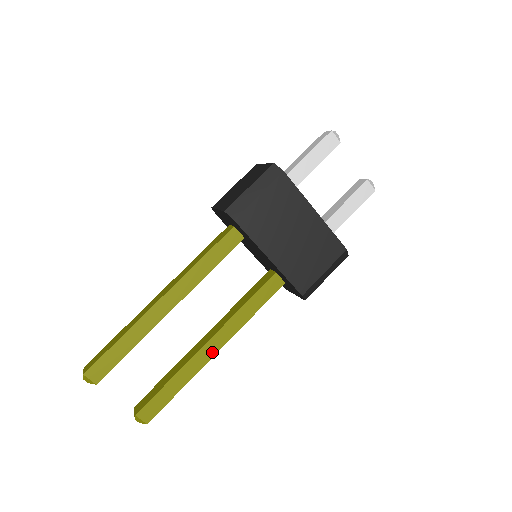
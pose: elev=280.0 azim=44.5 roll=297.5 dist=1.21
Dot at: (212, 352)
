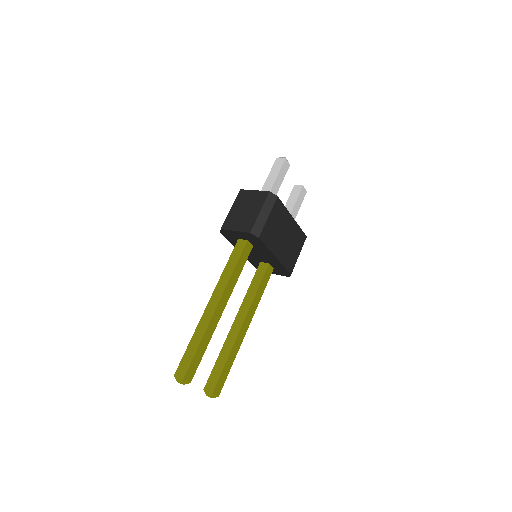
Dot at: (245, 331)
